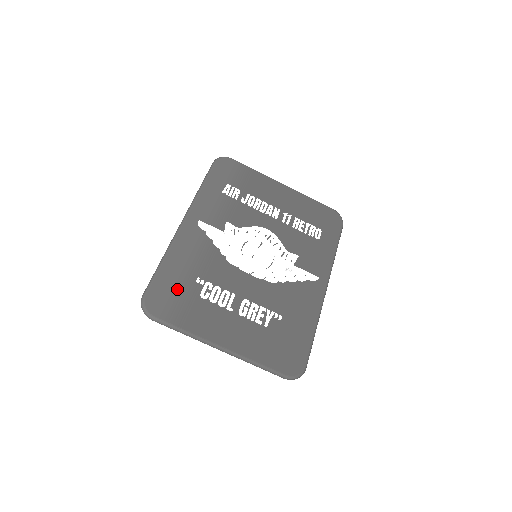
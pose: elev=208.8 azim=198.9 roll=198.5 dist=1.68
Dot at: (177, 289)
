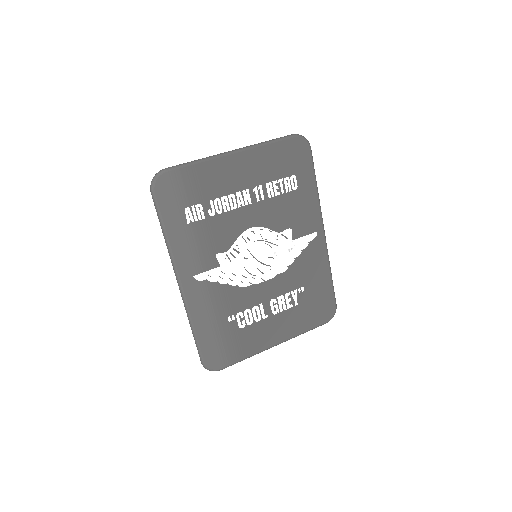
Dot at: (221, 339)
